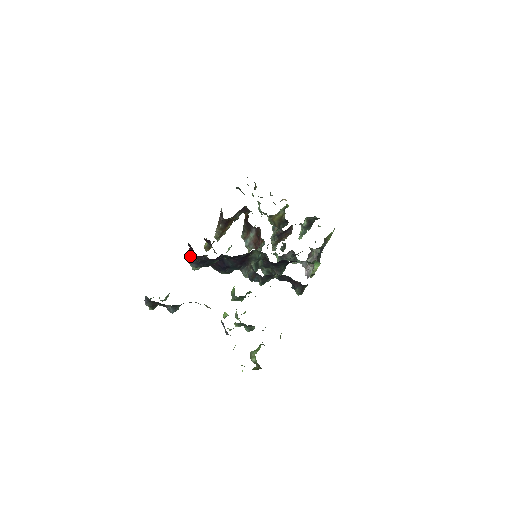
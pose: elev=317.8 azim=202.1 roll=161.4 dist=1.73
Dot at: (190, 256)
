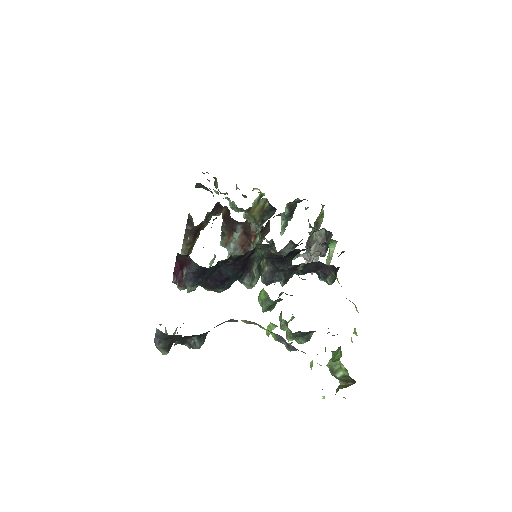
Dot at: (178, 274)
